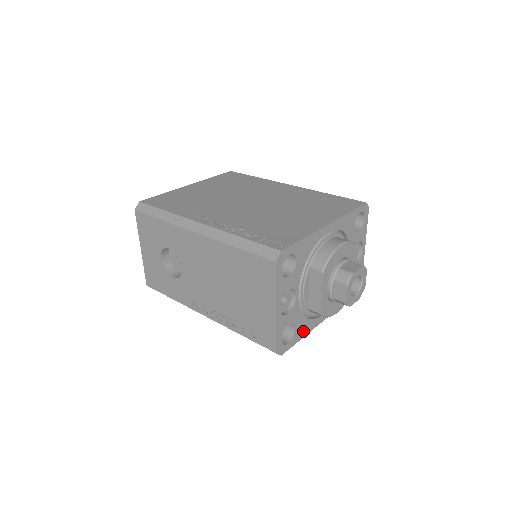
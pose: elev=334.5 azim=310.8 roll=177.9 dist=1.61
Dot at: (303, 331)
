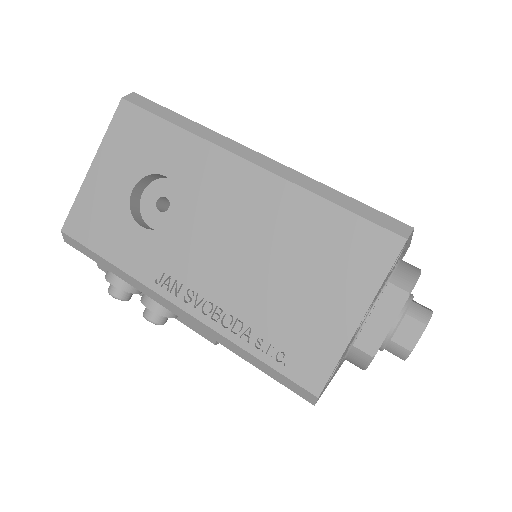
Dot at: occluded
